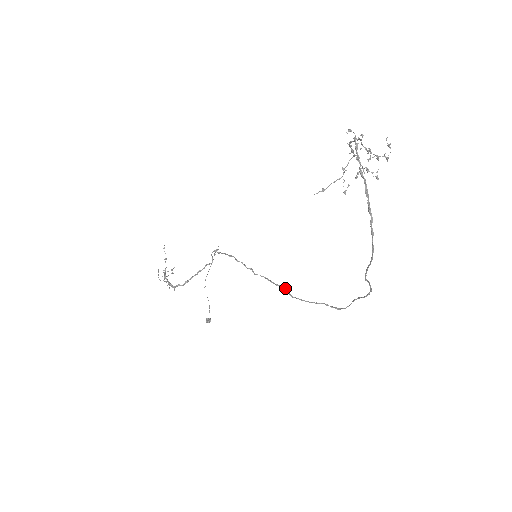
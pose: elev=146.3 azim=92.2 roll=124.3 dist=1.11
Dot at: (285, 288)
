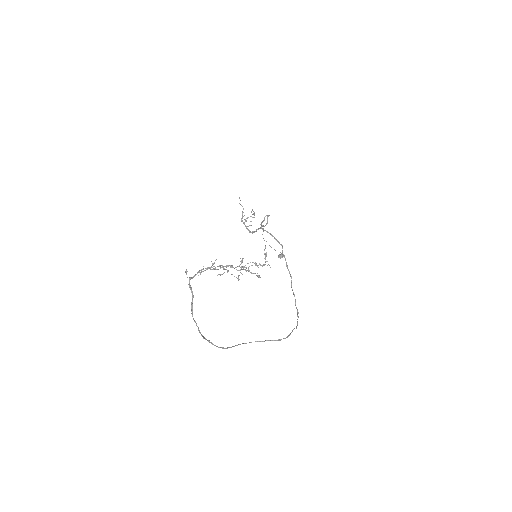
Dot at: (291, 277)
